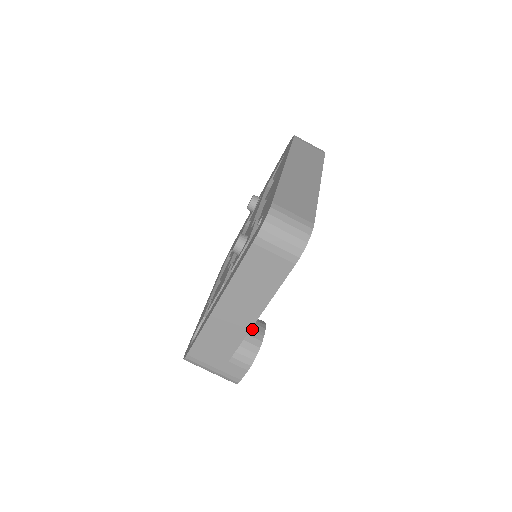
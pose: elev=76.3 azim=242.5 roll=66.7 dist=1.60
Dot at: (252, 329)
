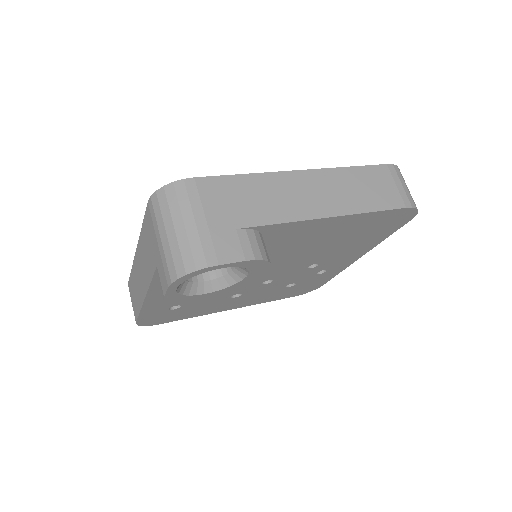
Dot at: occluded
